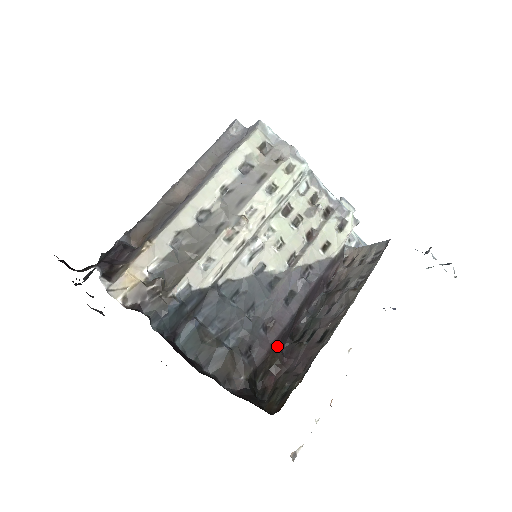
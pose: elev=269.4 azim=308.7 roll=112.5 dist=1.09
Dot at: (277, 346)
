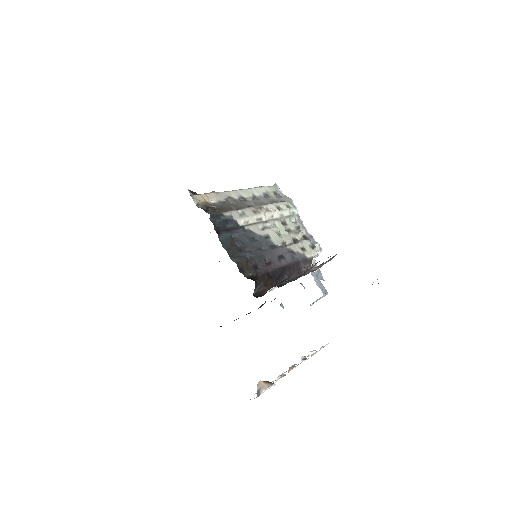
Dot at: (271, 276)
